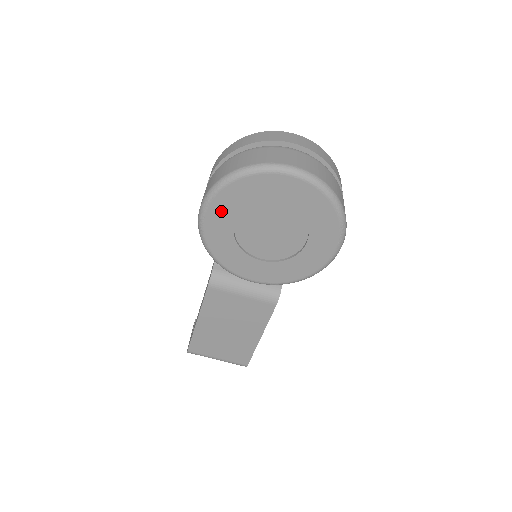
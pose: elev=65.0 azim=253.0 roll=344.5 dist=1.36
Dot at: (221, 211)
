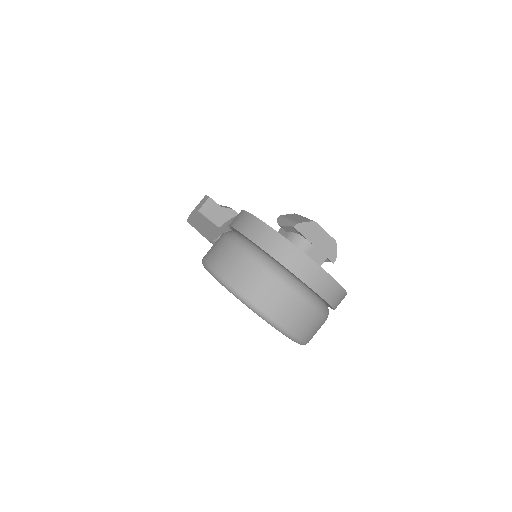
Dot at: occluded
